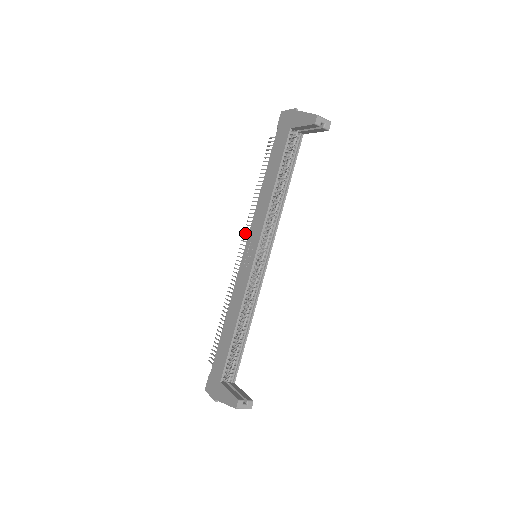
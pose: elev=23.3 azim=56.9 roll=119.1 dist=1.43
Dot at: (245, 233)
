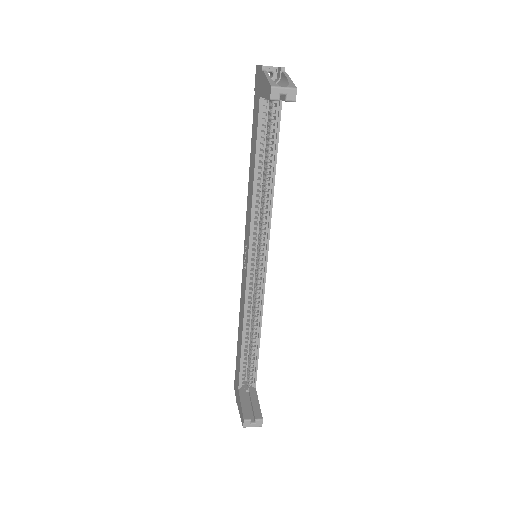
Dot at: occluded
